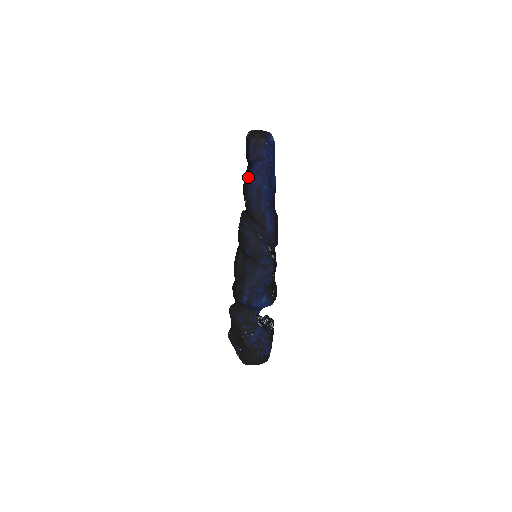
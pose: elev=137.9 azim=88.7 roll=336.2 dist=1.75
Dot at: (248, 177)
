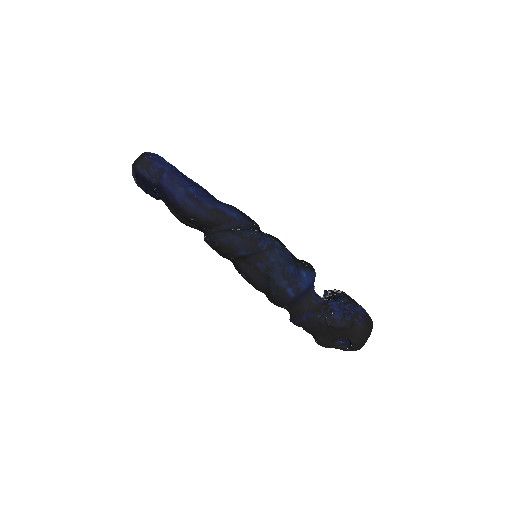
Dot at: (170, 199)
